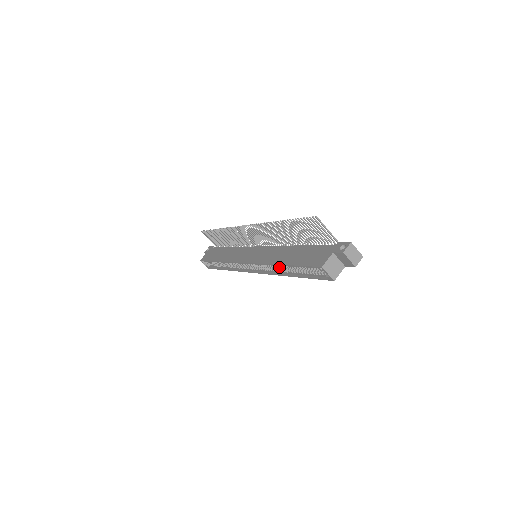
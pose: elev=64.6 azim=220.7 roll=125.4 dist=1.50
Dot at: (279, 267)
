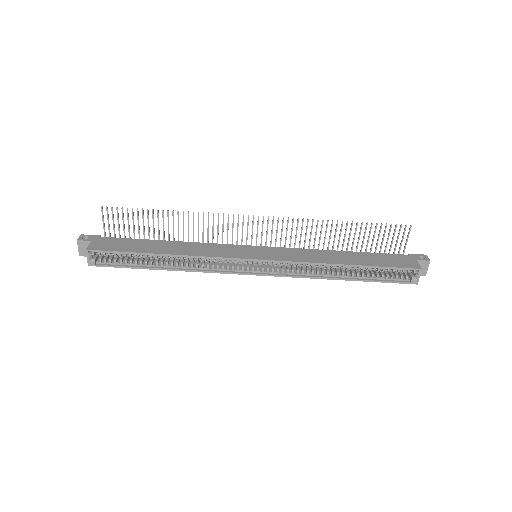
Dot at: (322, 269)
